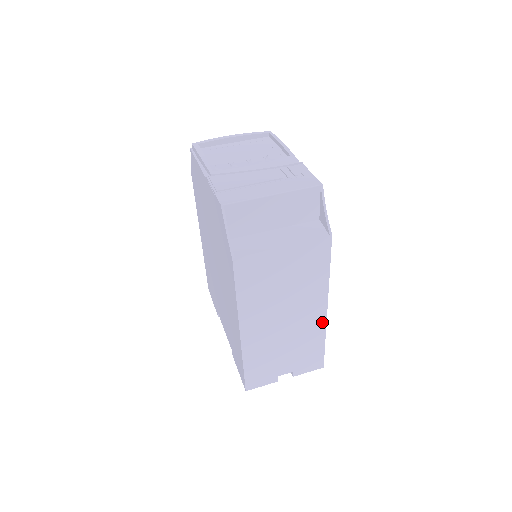
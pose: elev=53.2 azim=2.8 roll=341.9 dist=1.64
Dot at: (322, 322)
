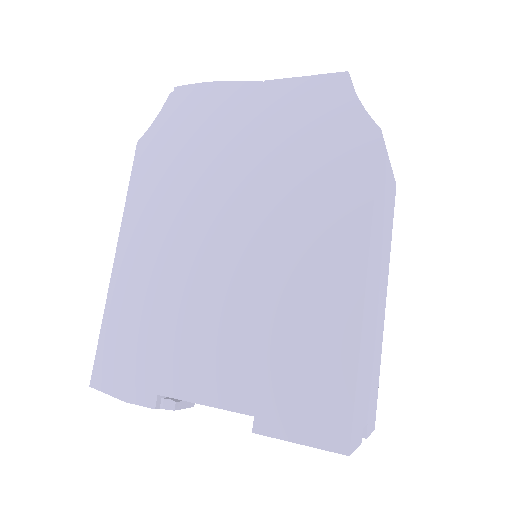
Dot at: (383, 324)
